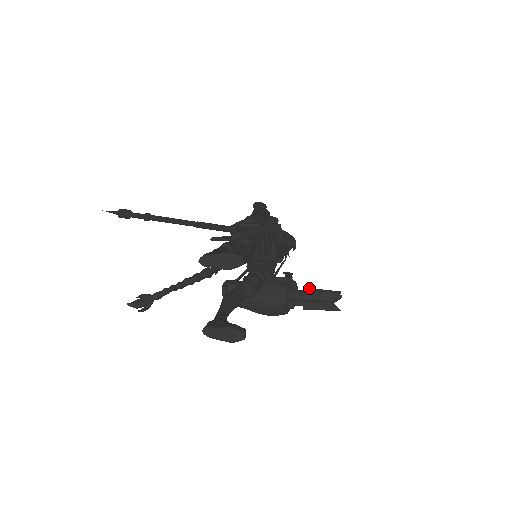
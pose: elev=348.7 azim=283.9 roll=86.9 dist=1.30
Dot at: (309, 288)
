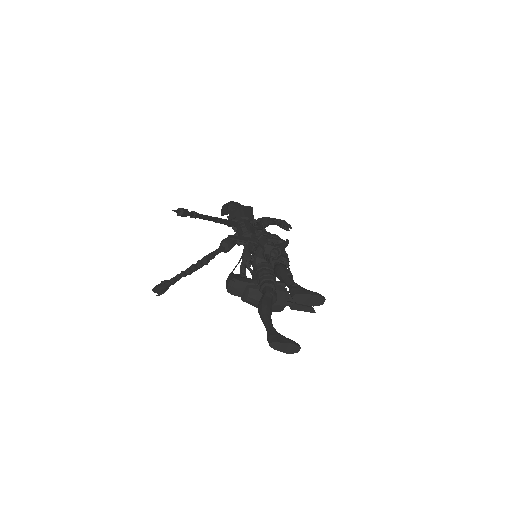
Dot at: occluded
